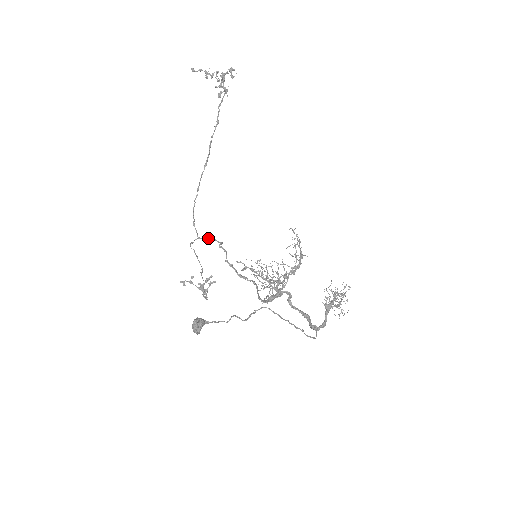
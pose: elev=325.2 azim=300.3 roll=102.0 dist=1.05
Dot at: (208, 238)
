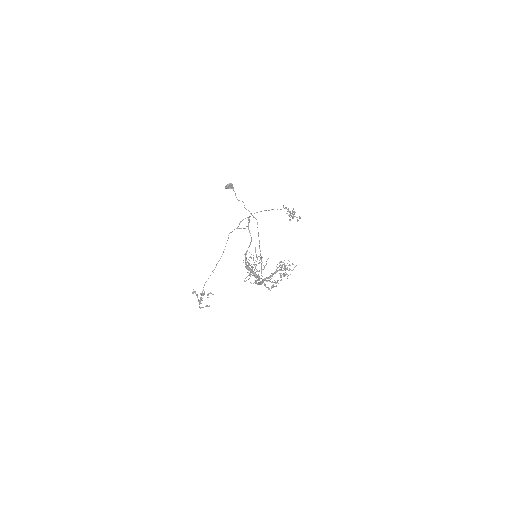
Dot at: (243, 228)
